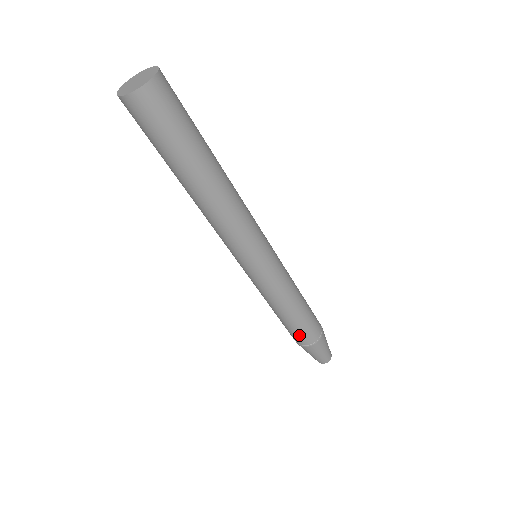
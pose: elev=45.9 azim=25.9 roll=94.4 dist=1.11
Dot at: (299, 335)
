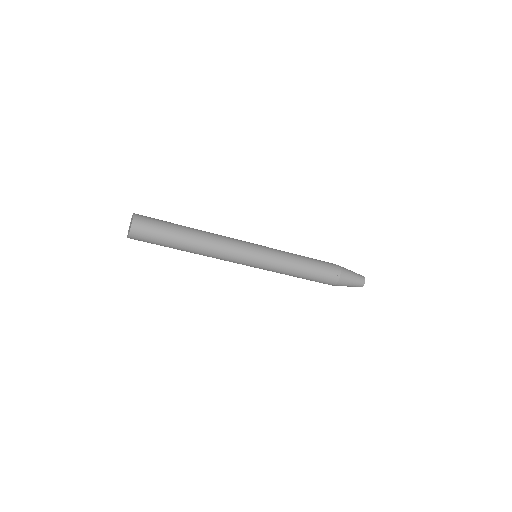
Dot at: occluded
